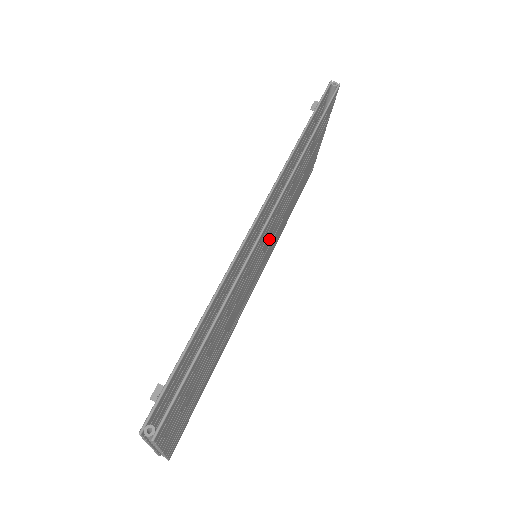
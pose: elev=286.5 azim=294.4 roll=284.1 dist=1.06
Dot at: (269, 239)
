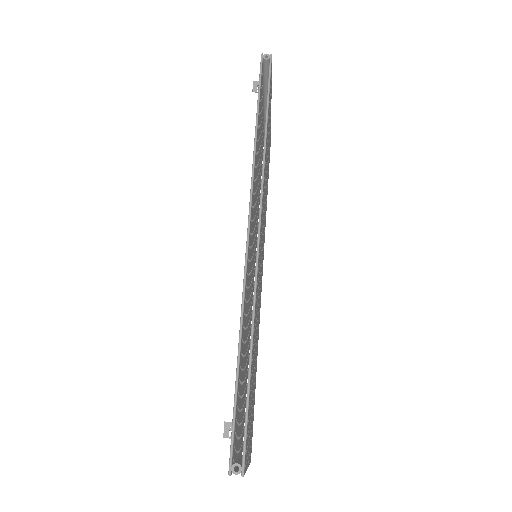
Dot at: (262, 236)
